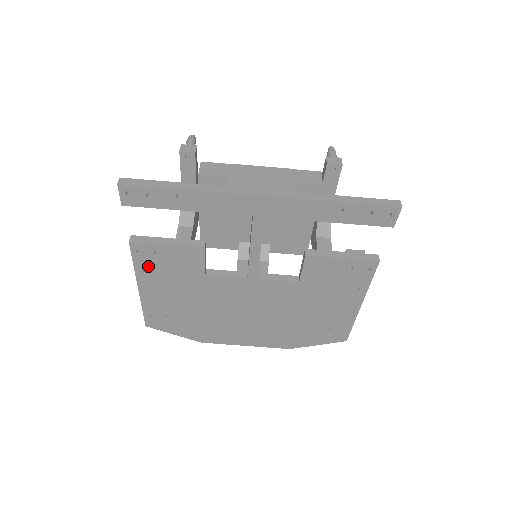
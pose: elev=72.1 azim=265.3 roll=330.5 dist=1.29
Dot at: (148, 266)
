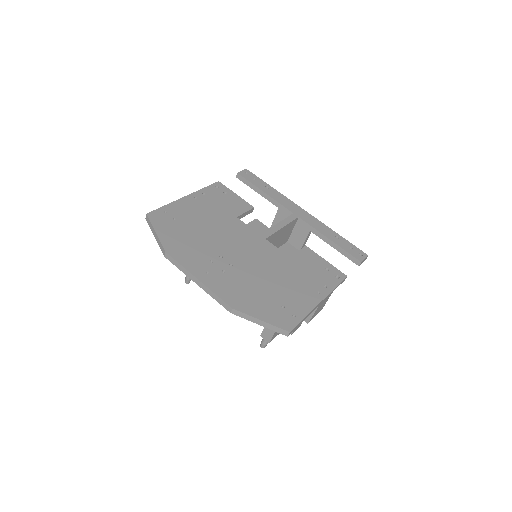
Dot at: (211, 193)
